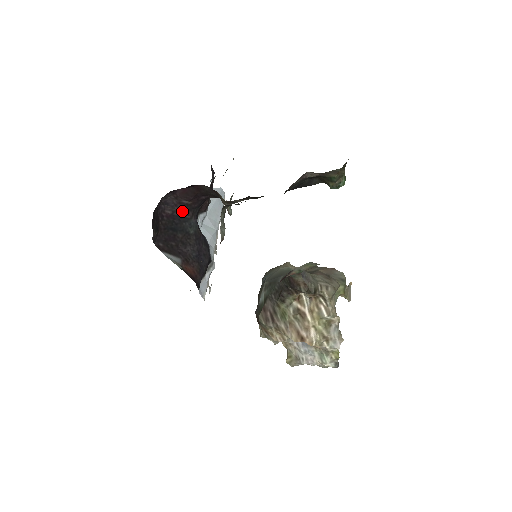
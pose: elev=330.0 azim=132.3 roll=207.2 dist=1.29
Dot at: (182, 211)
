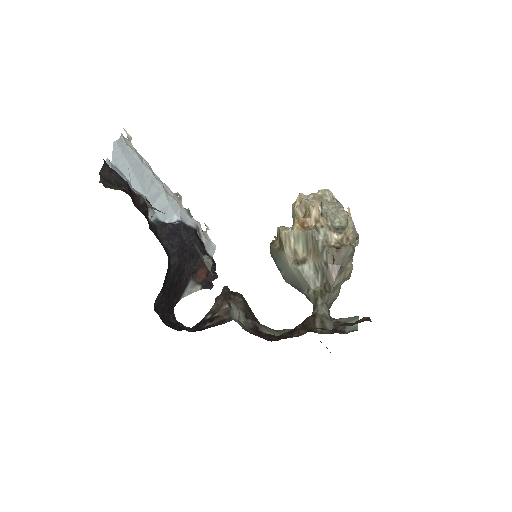
Dot at: occluded
